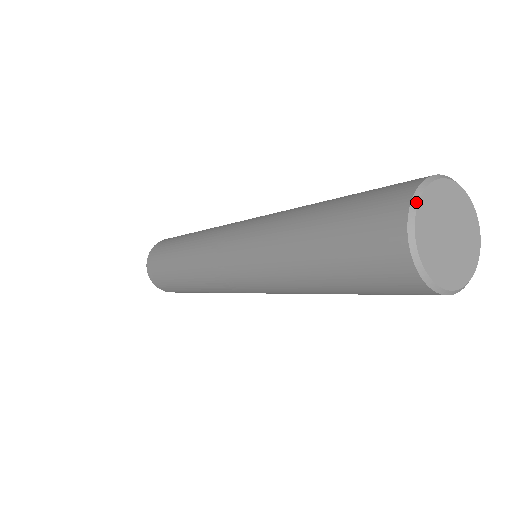
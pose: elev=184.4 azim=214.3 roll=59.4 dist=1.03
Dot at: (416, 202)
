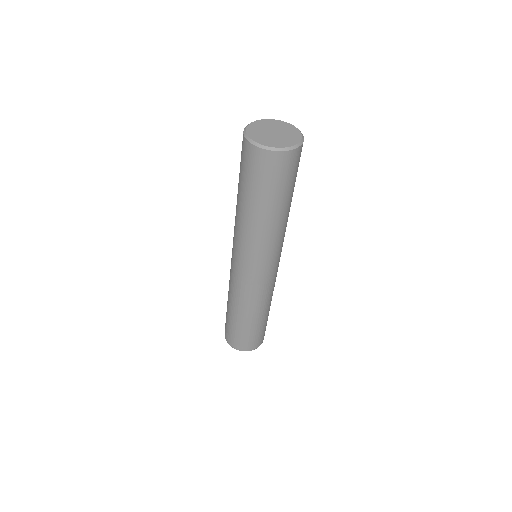
Dot at: (245, 129)
